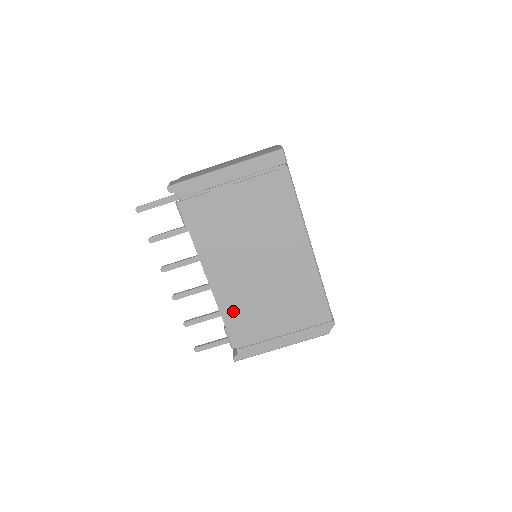
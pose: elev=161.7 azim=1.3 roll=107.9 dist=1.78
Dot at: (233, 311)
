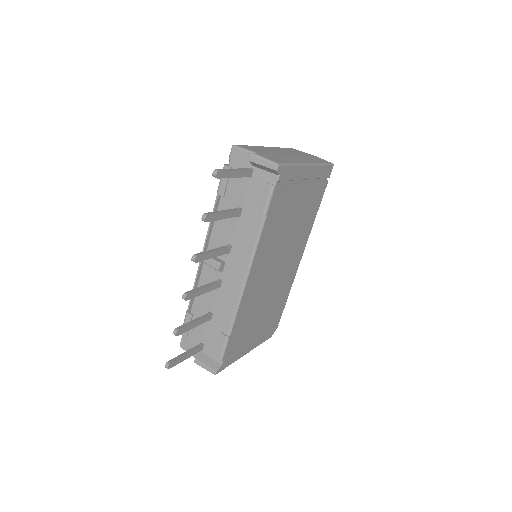
Dot at: (243, 316)
